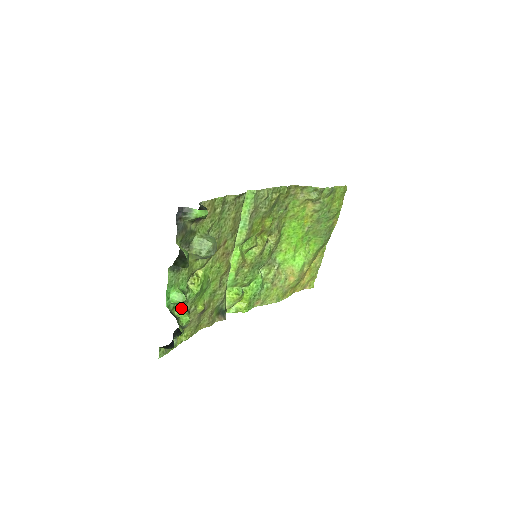
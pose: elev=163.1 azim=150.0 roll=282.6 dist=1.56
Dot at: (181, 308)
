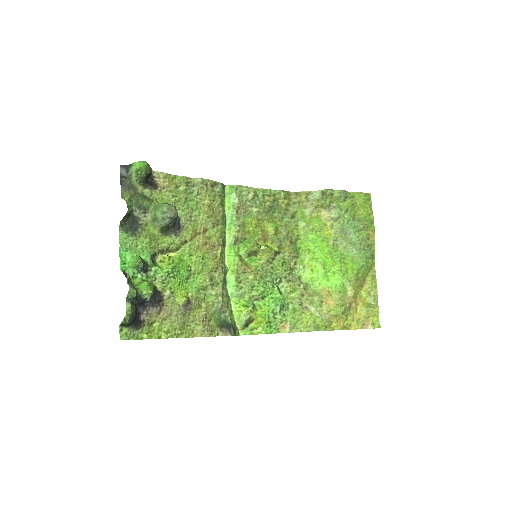
Dot at: (144, 280)
